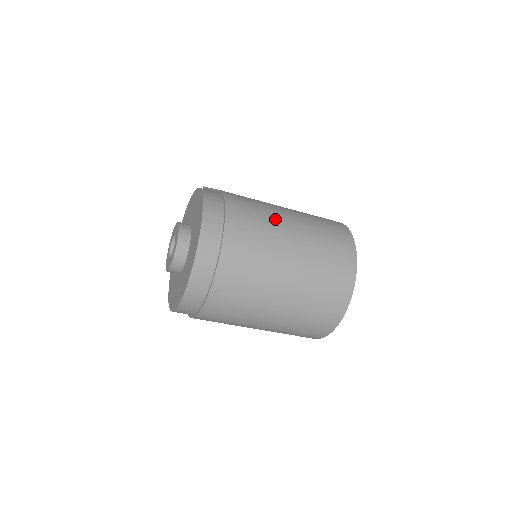
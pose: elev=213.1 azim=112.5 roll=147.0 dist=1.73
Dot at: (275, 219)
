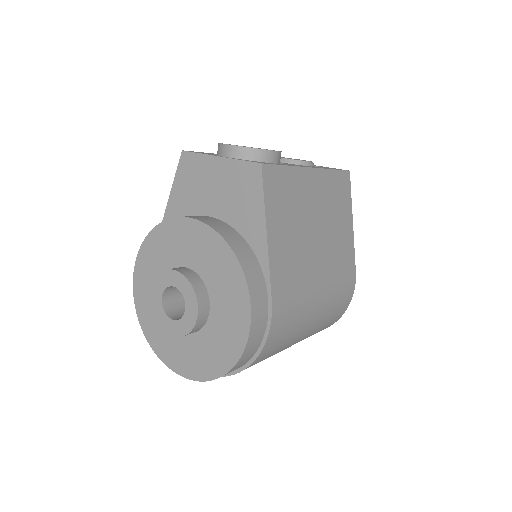
Dot at: (298, 335)
